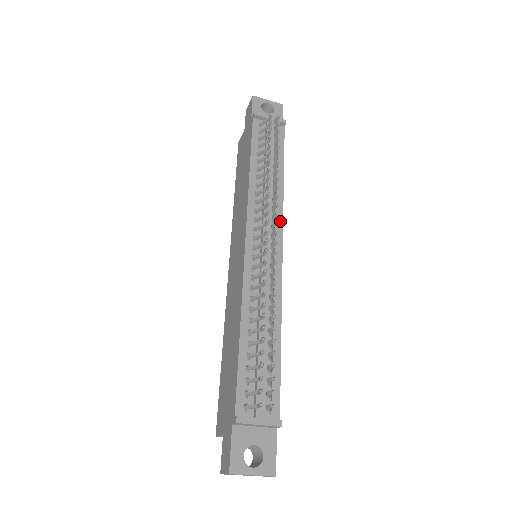
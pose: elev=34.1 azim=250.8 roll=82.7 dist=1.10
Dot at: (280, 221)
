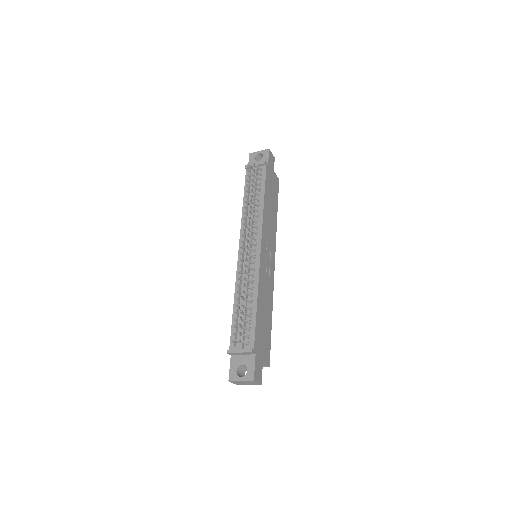
Dot at: (260, 230)
